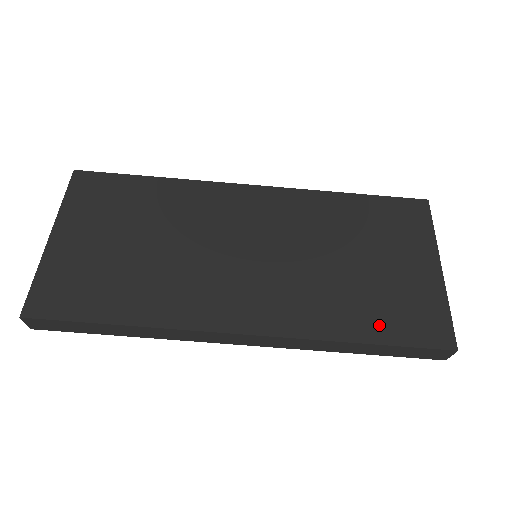
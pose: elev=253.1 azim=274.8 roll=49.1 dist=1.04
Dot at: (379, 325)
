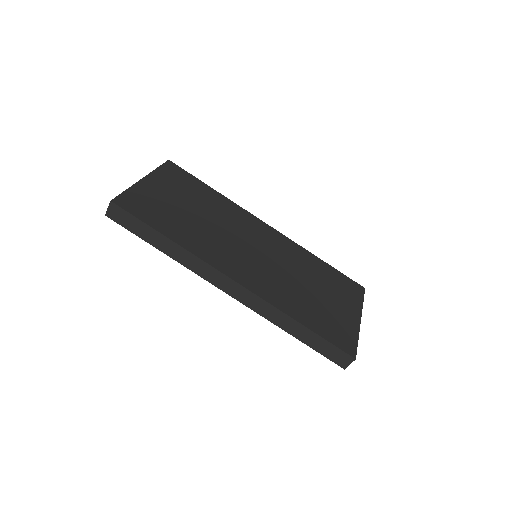
Dot at: (315, 323)
